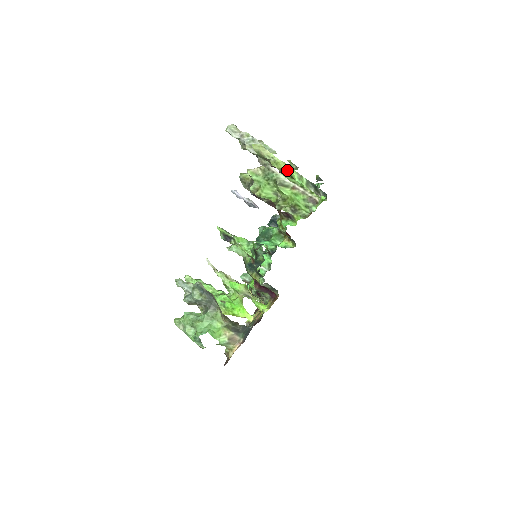
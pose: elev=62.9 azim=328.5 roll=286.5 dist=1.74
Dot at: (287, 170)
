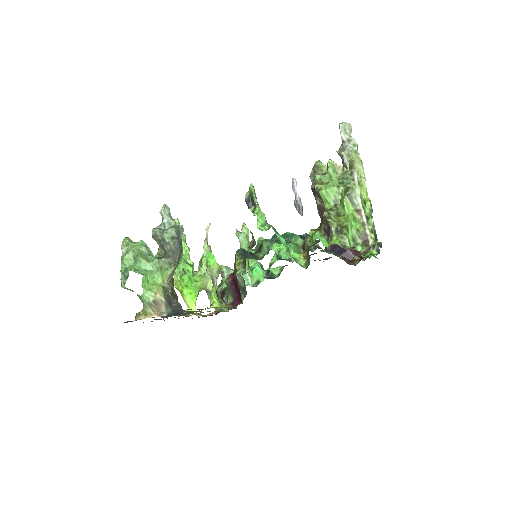
Dot at: occluded
